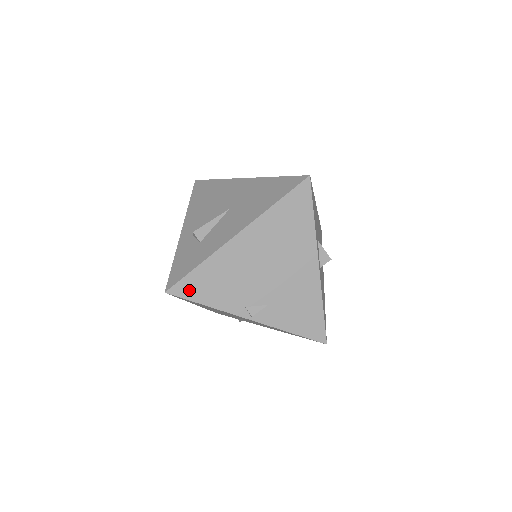
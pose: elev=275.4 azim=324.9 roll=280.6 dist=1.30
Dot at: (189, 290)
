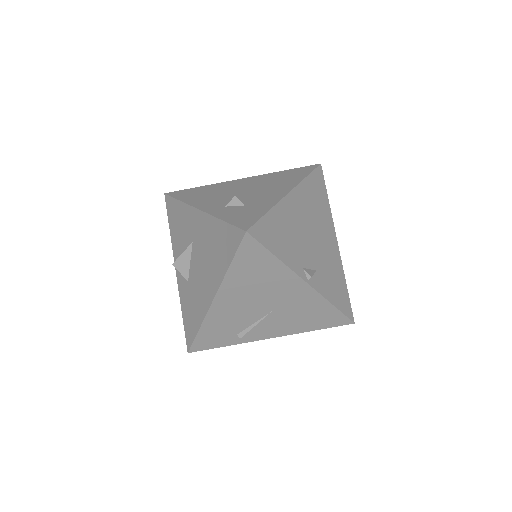
Dot at: (264, 235)
